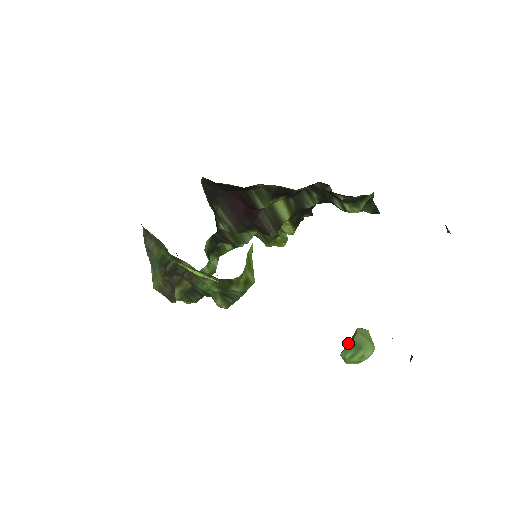
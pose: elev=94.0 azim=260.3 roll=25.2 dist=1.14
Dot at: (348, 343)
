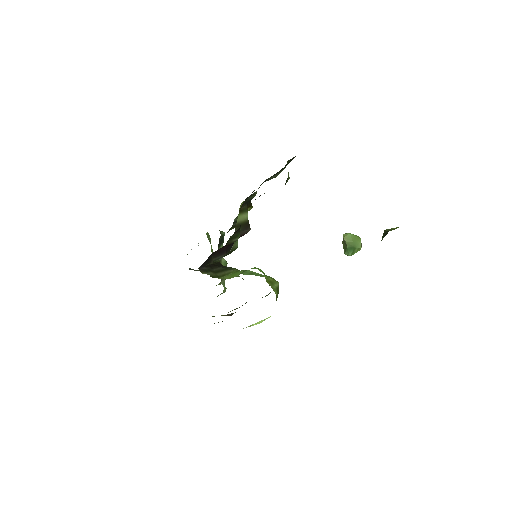
Dot at: (344, 246)
